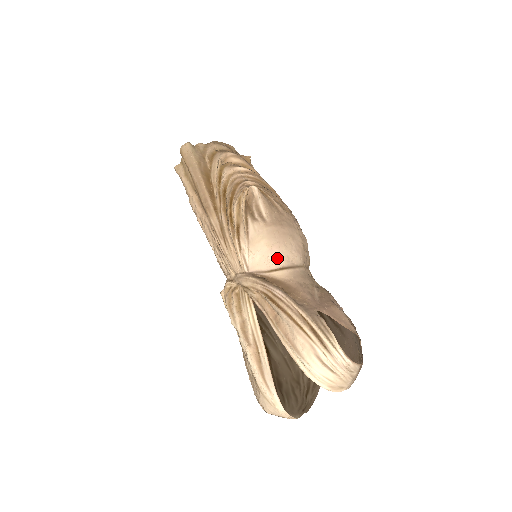
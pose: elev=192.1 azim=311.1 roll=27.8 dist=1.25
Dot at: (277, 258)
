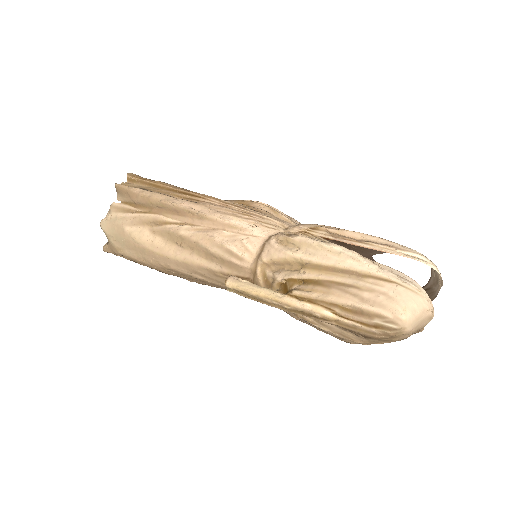
Dot at: occluded
